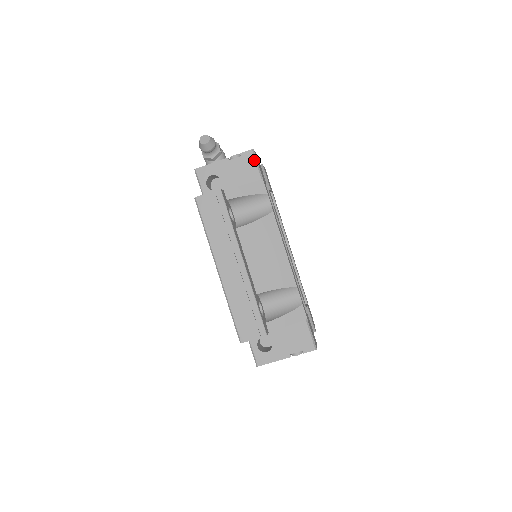
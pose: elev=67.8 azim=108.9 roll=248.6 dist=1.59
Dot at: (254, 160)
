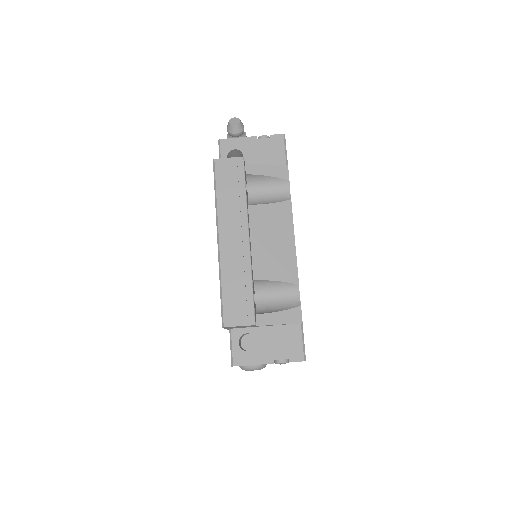
Dot at: (283, 144)
